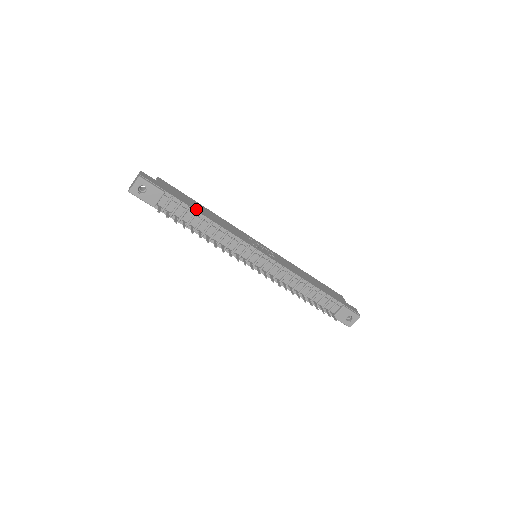
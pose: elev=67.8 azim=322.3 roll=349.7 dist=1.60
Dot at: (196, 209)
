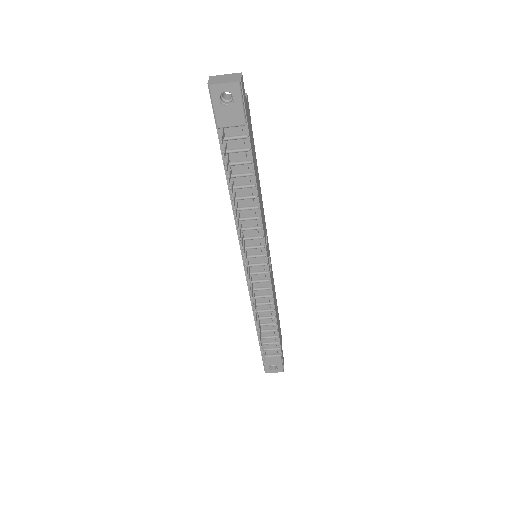
Dot at: (255, 169)
